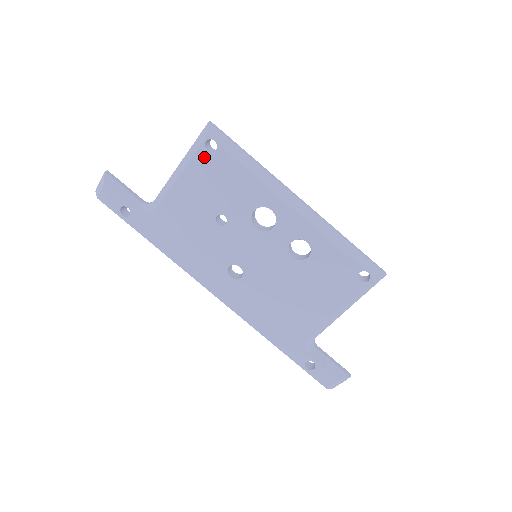
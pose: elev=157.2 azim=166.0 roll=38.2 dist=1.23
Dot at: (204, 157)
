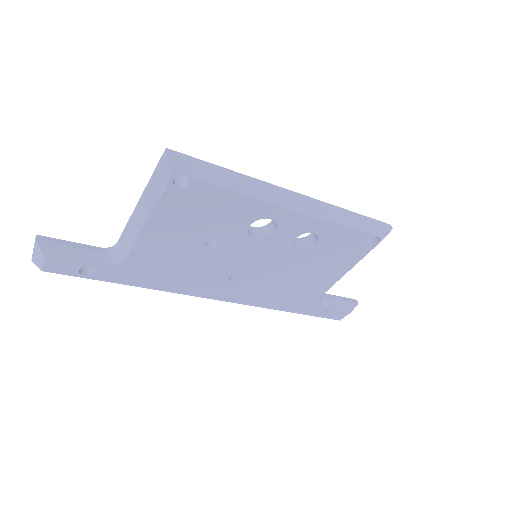
Dot at: (175, 195)
